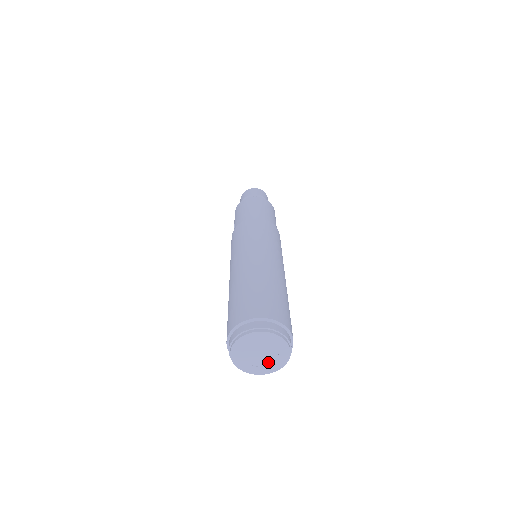
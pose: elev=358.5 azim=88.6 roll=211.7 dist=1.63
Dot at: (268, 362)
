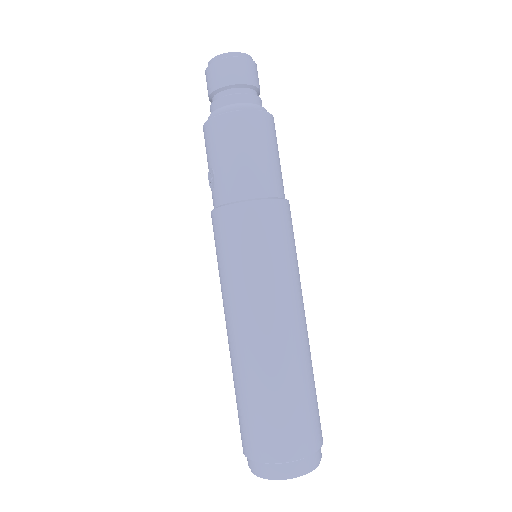
Dot at: occluded
